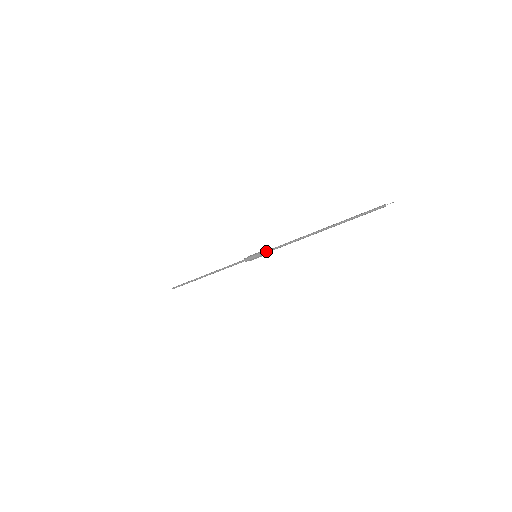
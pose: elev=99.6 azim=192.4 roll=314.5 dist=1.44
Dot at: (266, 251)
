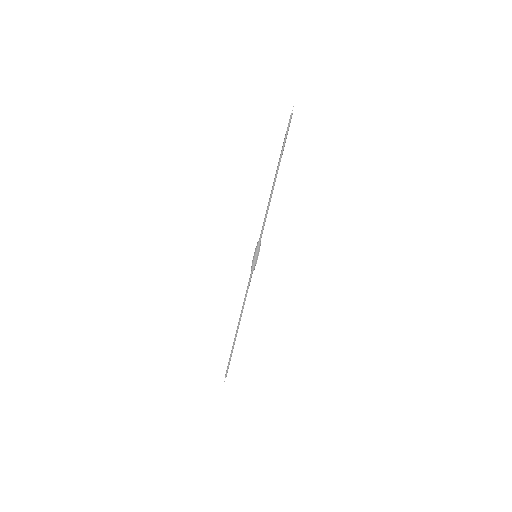
Dot at: (258, 241)
